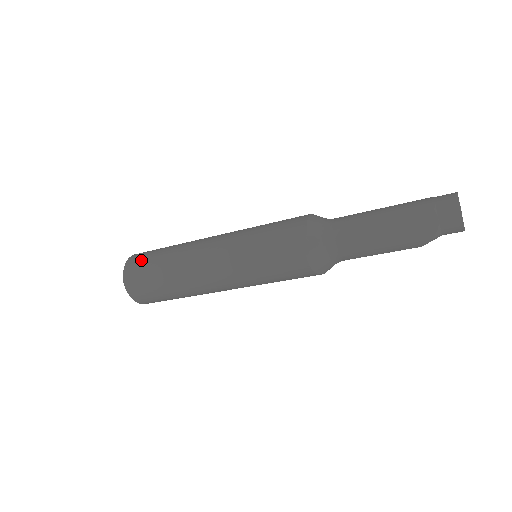
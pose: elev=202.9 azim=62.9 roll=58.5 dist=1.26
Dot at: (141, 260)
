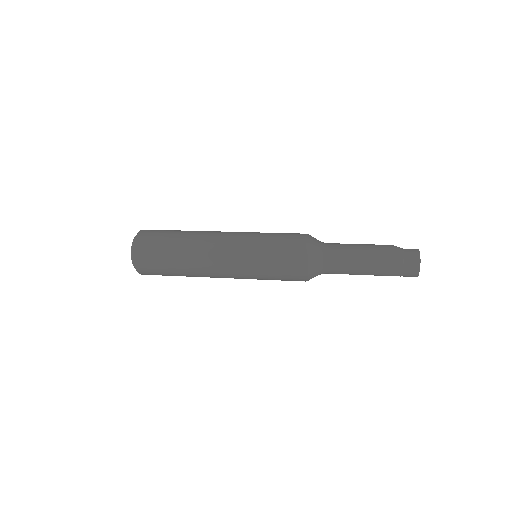
Dot at: (153, 270)
